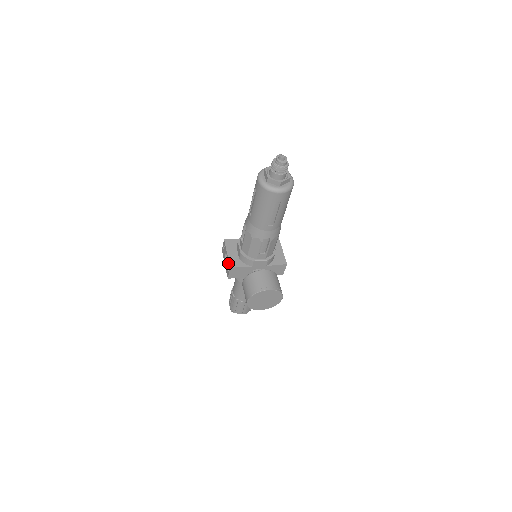
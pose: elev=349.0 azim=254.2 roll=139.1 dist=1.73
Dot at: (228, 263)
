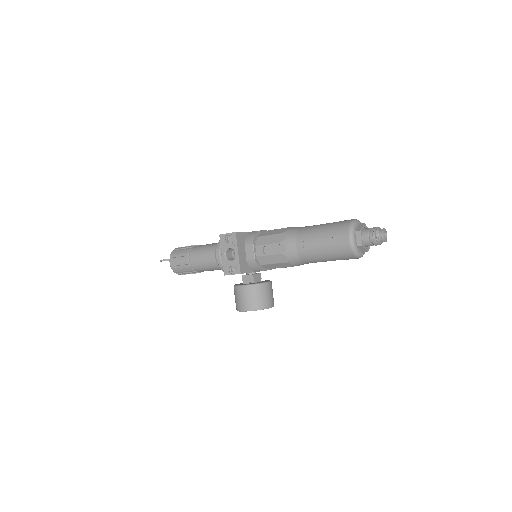
Dot at: (236, 264)
